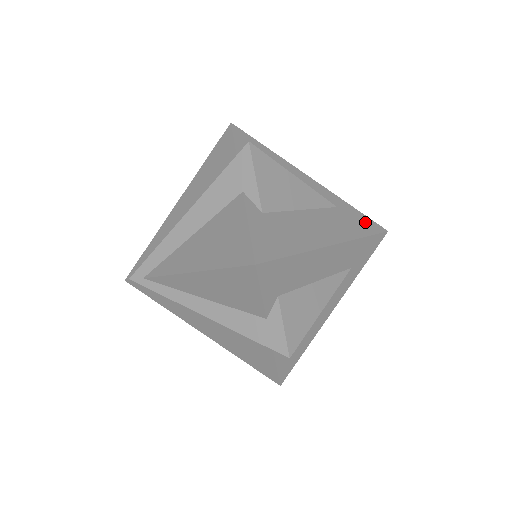
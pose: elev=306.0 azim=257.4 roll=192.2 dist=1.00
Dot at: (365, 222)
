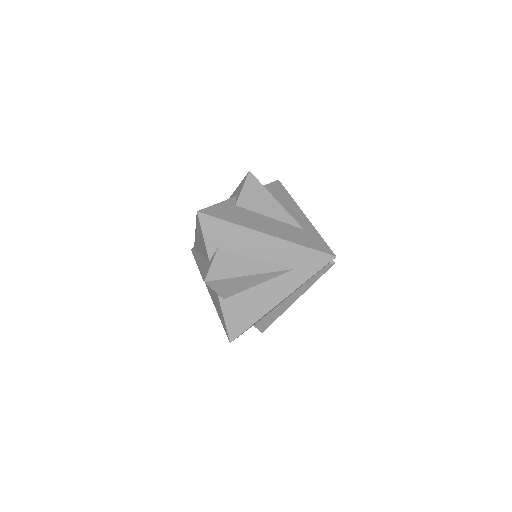
Dot at: (319, 244)
